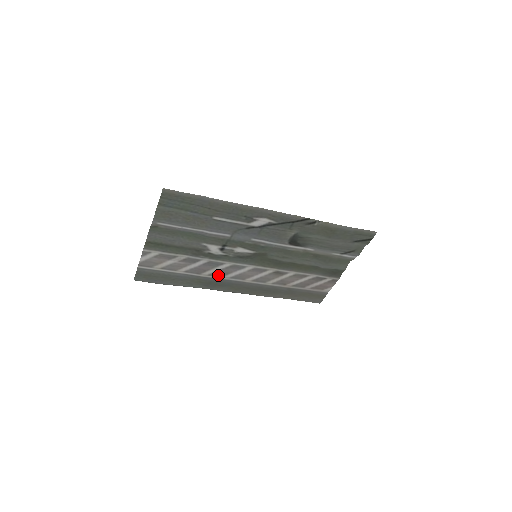
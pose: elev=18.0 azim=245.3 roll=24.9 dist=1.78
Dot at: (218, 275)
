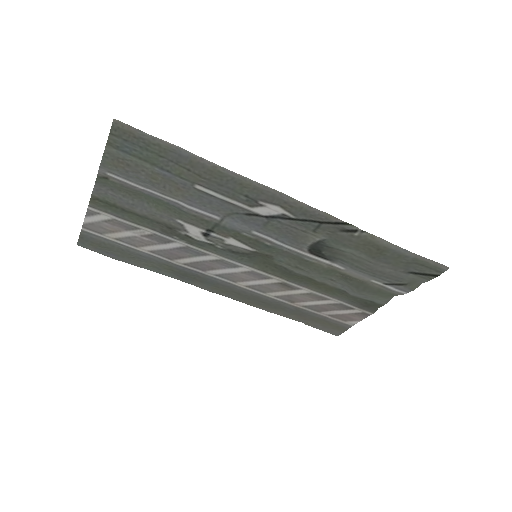
Dot at: (198, 267)
